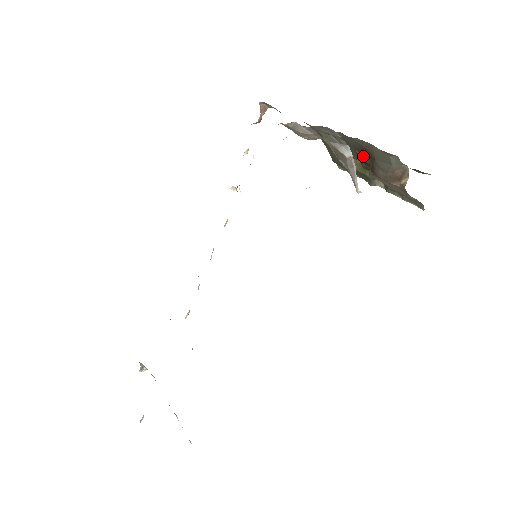
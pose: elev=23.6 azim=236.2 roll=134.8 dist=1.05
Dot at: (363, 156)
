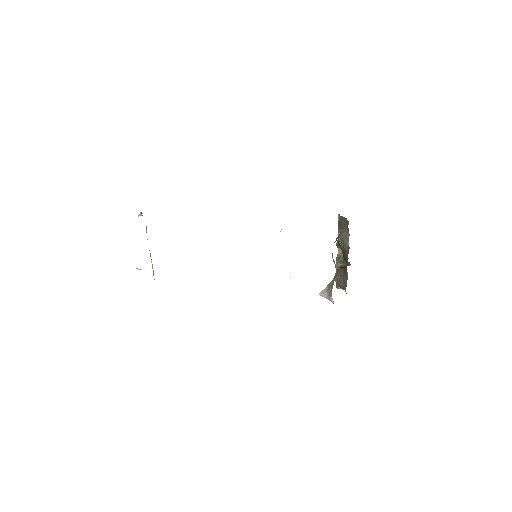
Dot at: (345, 258)
